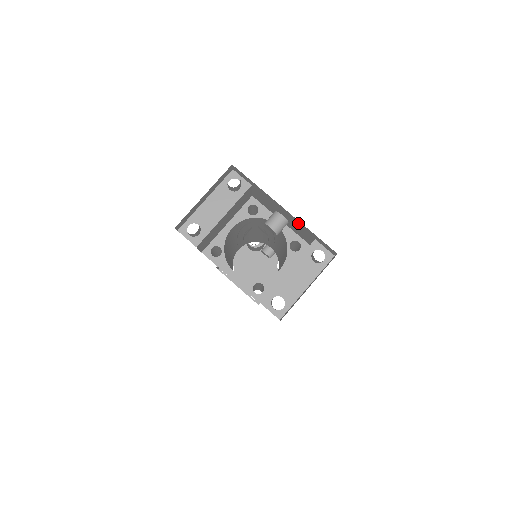
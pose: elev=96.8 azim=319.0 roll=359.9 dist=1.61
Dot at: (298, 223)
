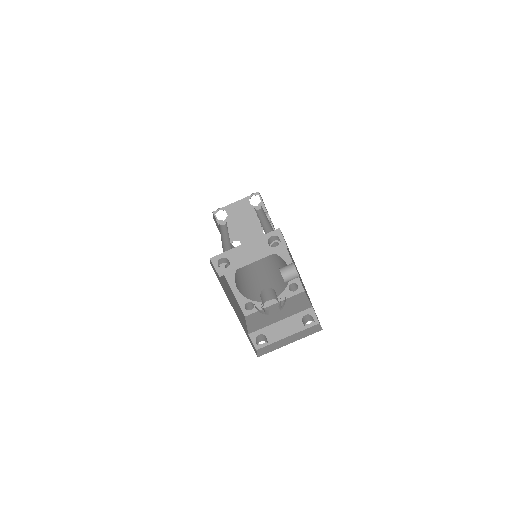
Dot at: occluded
